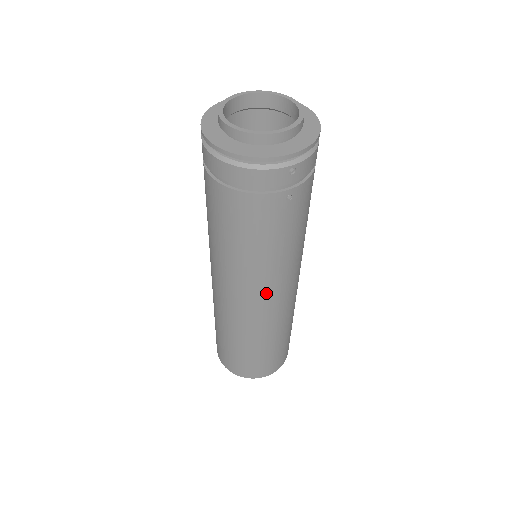
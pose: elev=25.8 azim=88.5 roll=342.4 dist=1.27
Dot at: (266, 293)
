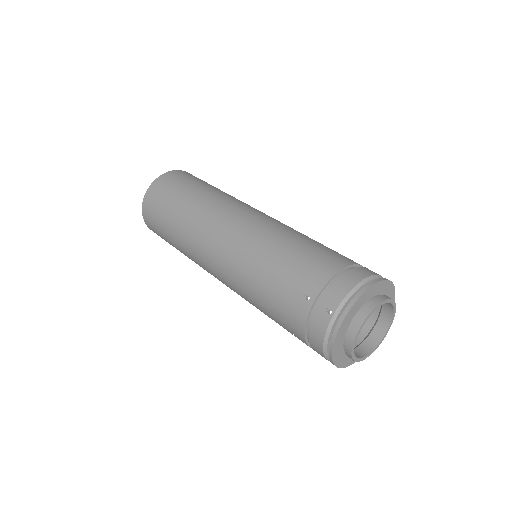
Dot at: occluded
